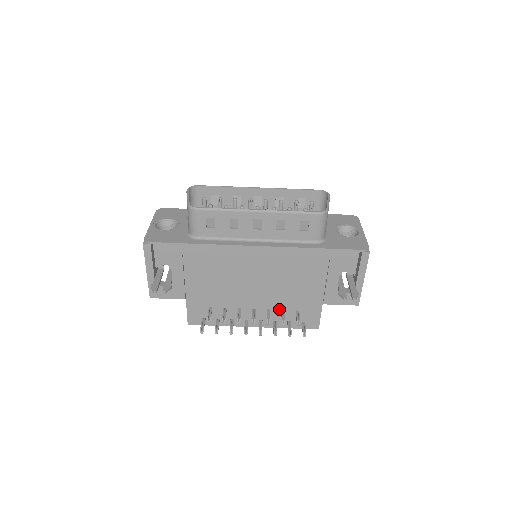
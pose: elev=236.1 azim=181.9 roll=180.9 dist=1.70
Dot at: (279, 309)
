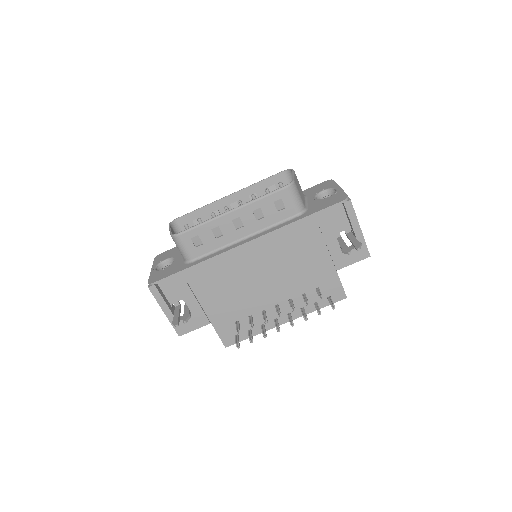
Dot at: (299, 294)
